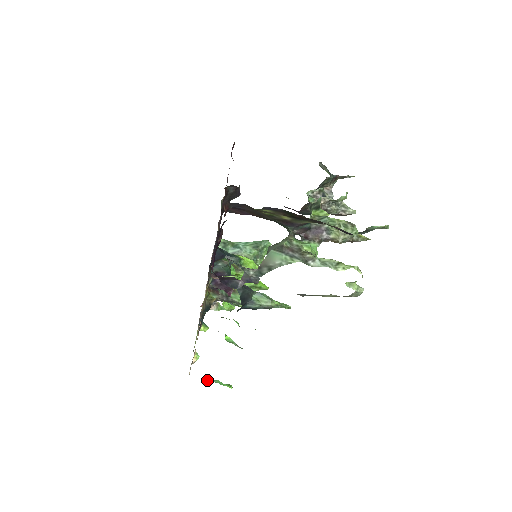
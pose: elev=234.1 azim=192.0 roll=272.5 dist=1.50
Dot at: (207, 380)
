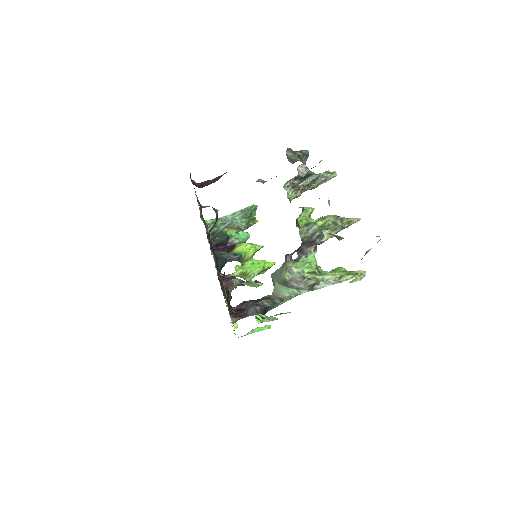
Dot at: (250, 332)
